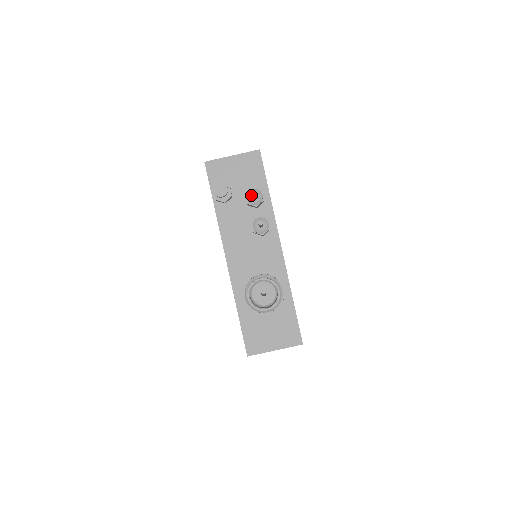
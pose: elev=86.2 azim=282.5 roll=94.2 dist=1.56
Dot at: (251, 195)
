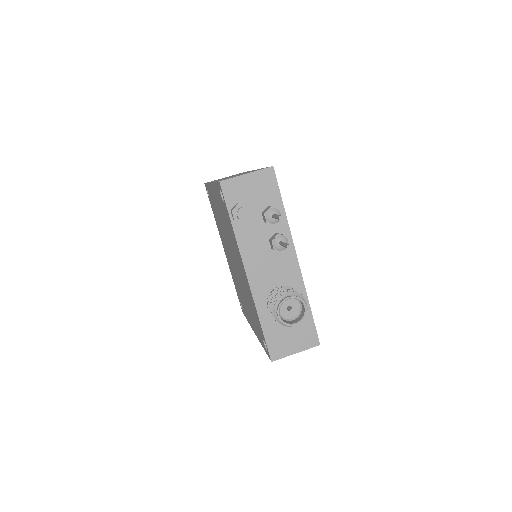
Dot at: (271, 215)
